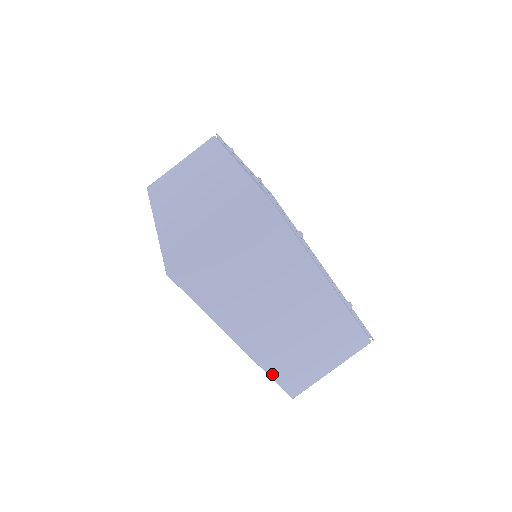
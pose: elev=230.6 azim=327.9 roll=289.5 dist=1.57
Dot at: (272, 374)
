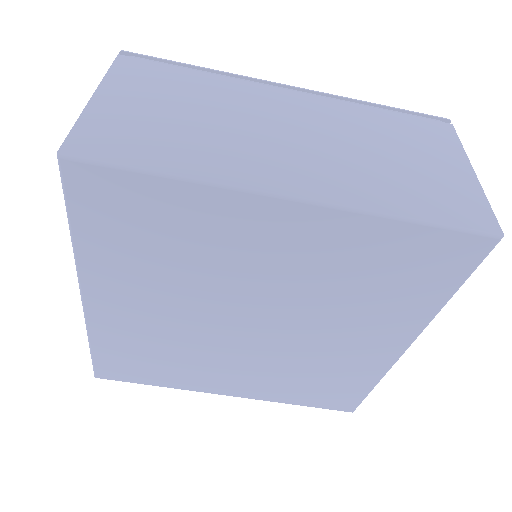
Dot at: (409, 215)
